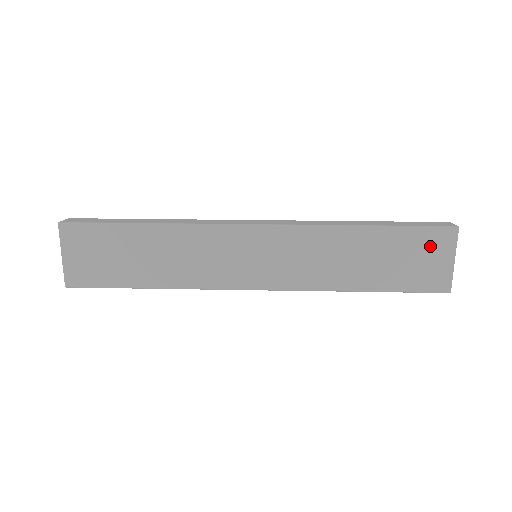
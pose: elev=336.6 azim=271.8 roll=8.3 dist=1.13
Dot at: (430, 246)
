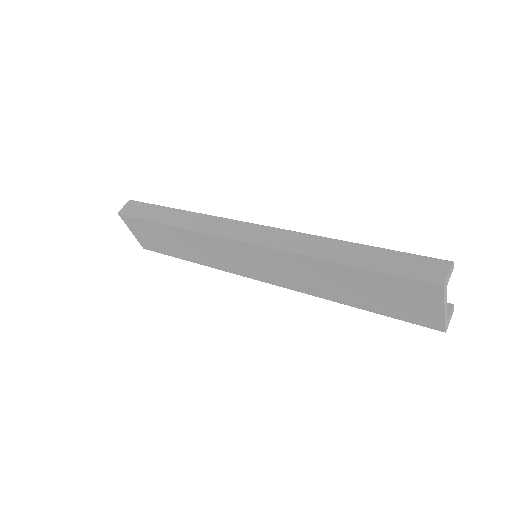
Dot at: (412, 293)
